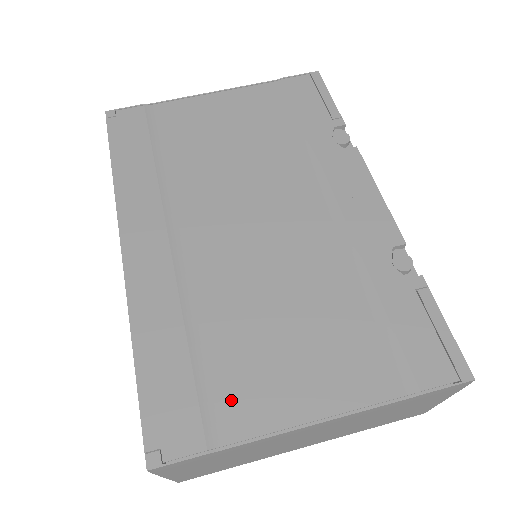
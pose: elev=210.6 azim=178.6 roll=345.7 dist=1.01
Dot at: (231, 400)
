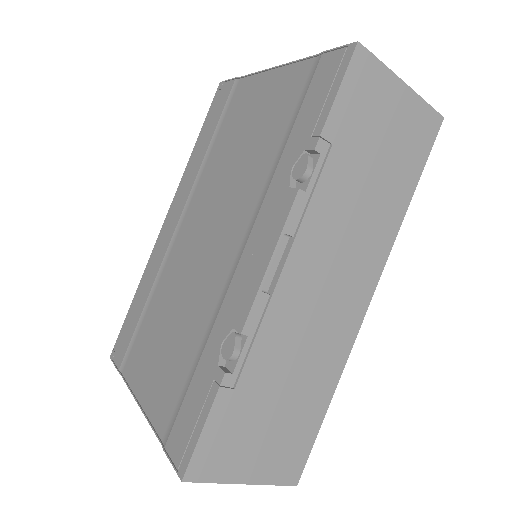
Dot at: (135, 354)
